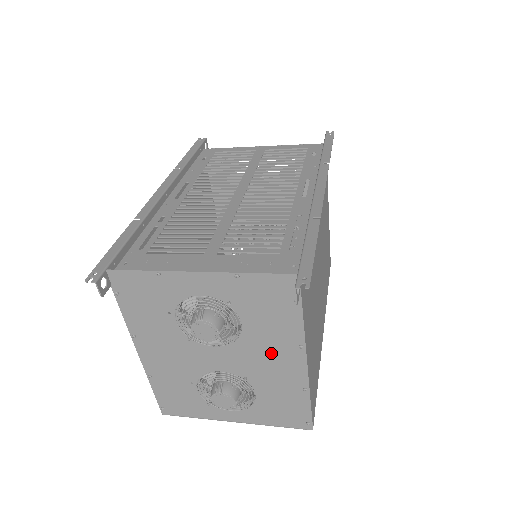
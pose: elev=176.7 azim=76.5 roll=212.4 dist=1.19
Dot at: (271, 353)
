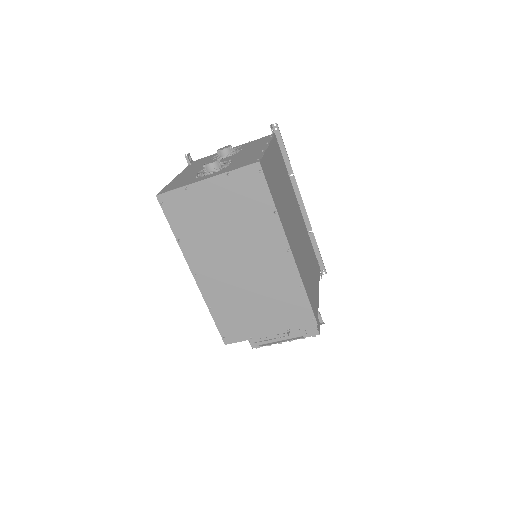
Dot at: (251, 150)
